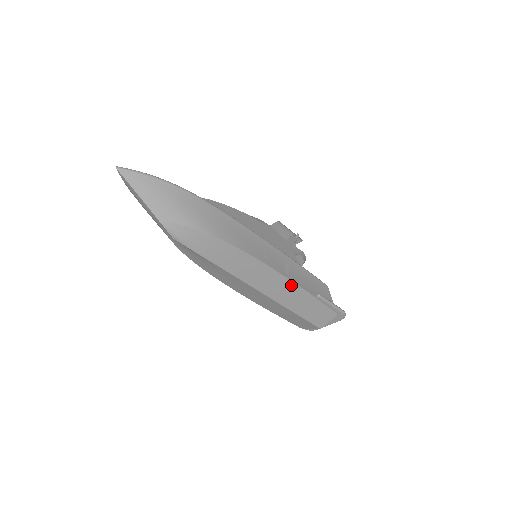
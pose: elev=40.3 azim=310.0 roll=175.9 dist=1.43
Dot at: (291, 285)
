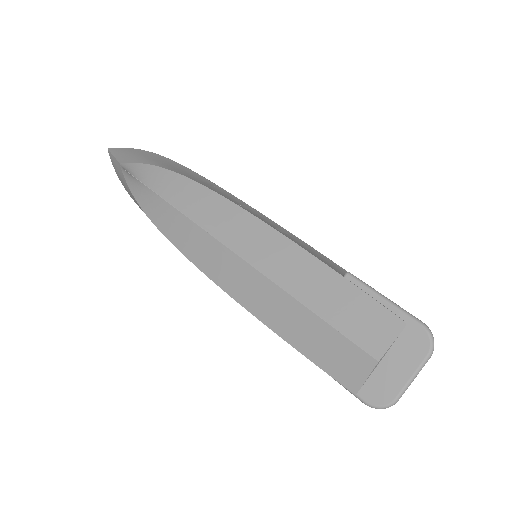
Dot at: (285, 243)
